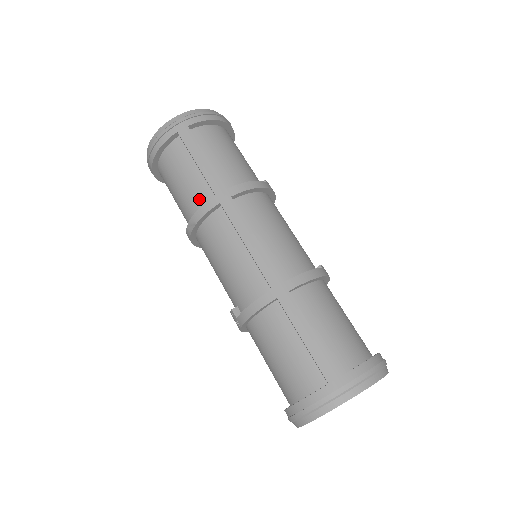
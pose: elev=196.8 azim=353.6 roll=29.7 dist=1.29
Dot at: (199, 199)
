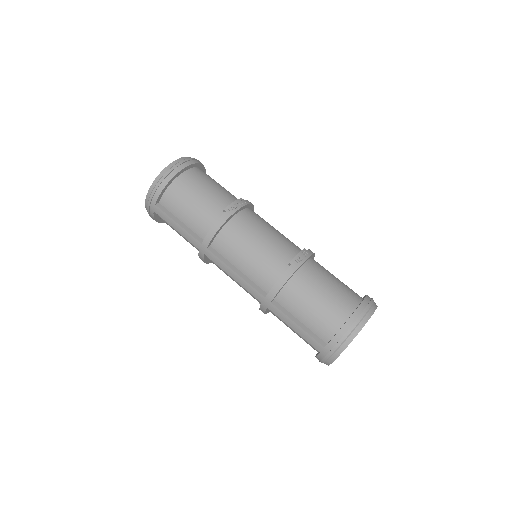
Dot at: (196, 248)
